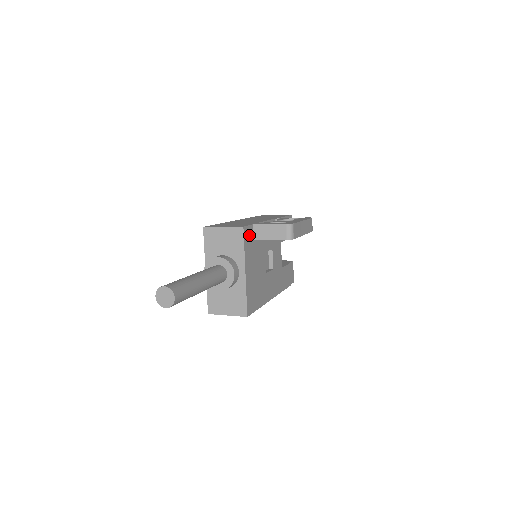
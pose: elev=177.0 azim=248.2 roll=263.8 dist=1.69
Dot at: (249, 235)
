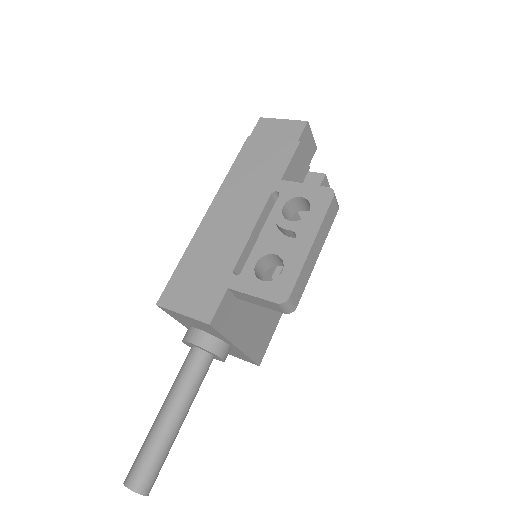
Dot at: (226, 310)
